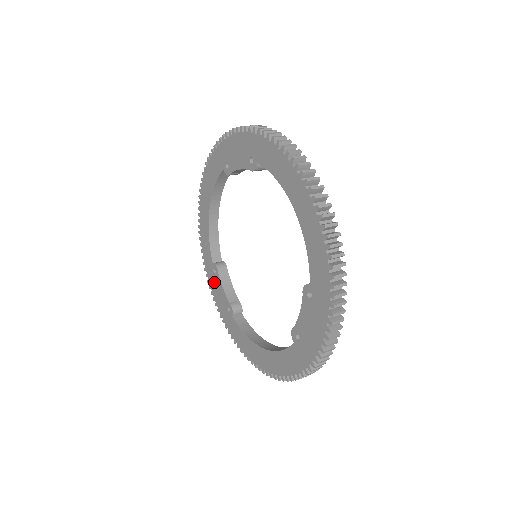
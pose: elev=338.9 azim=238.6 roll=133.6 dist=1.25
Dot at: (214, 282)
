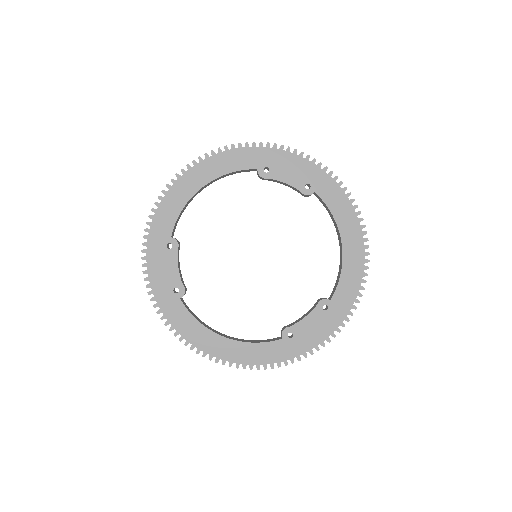
Dot at: (161, 256)
